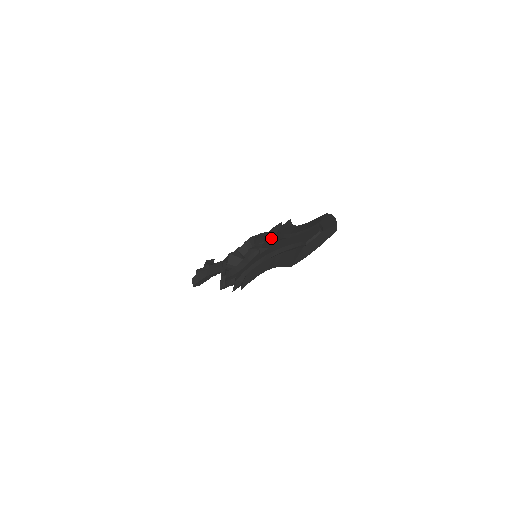
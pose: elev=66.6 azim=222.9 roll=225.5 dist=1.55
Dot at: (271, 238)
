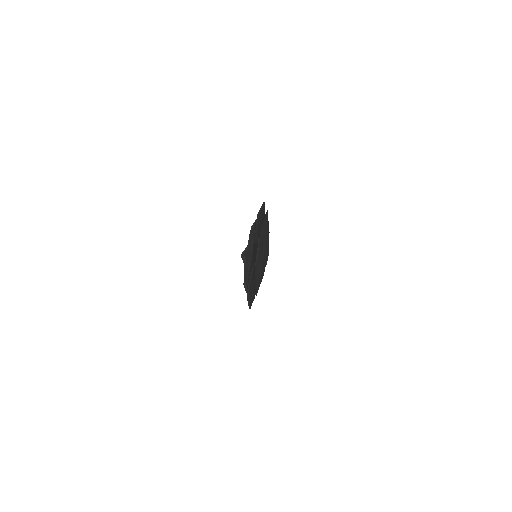
Dot at: (254, 237)
